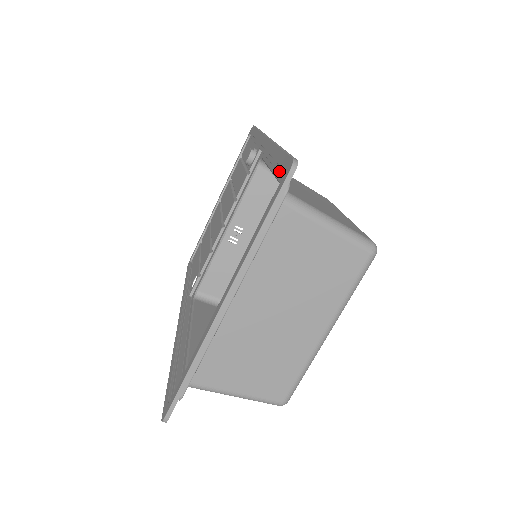
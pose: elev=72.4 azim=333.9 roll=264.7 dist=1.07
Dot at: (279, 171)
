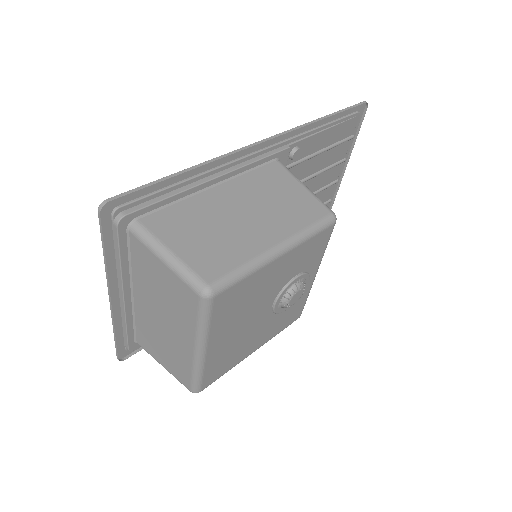
Dot at: (146, 200)
